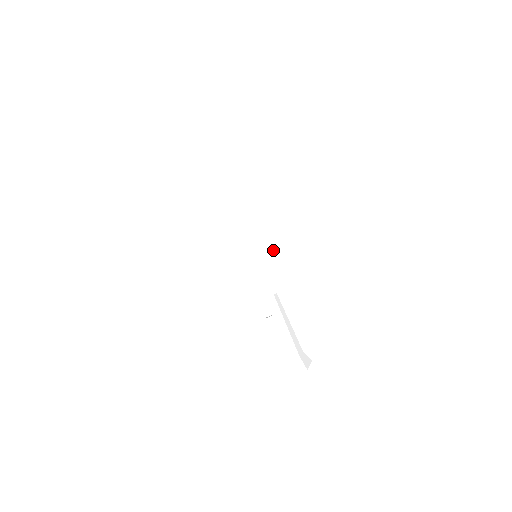
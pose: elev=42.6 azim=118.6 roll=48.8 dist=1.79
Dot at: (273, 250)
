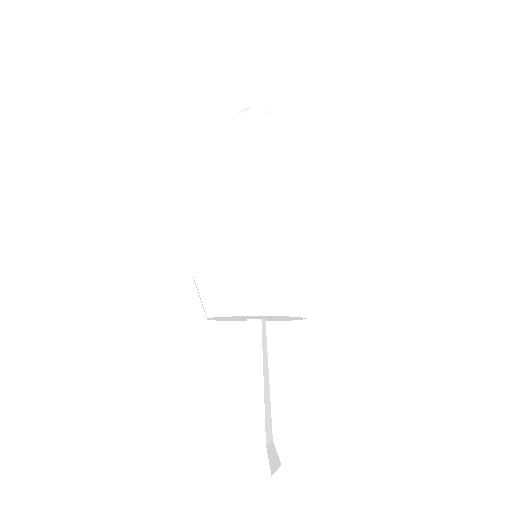
Dot at: (291, 243)
